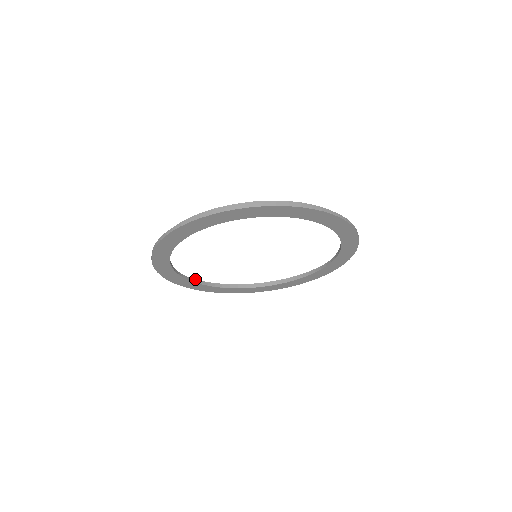
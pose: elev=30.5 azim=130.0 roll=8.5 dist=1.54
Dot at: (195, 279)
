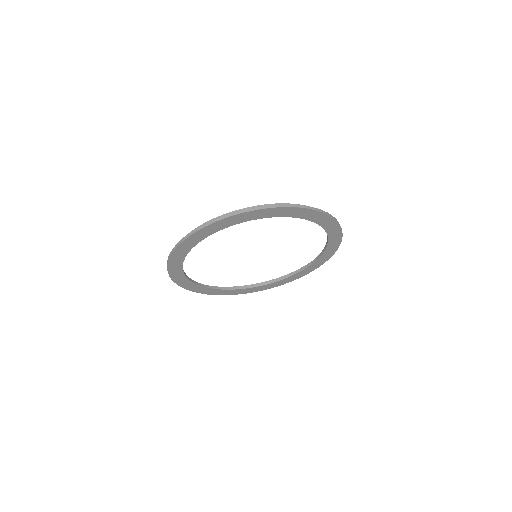
Dot at: occluded
